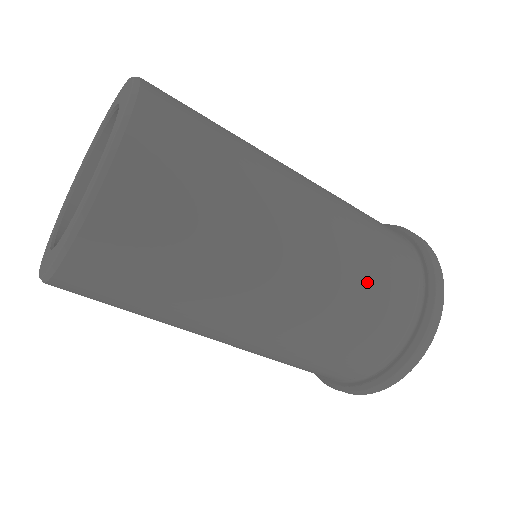
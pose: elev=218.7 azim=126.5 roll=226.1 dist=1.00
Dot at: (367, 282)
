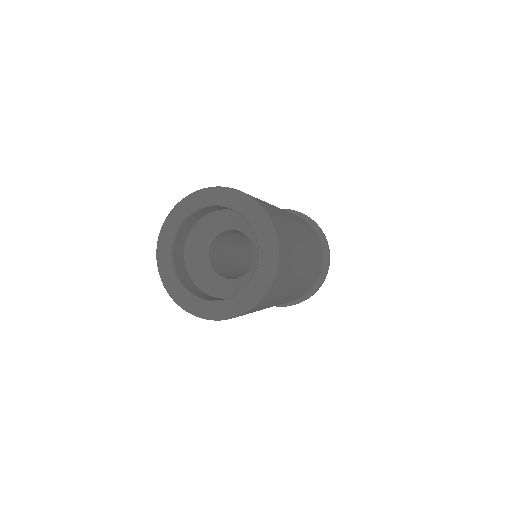
Dot at: (316, 254)
